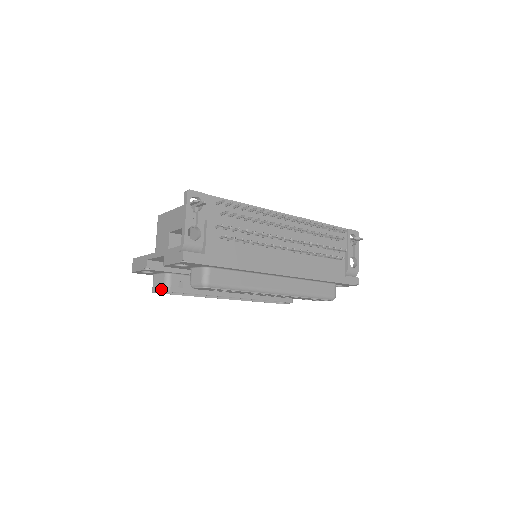
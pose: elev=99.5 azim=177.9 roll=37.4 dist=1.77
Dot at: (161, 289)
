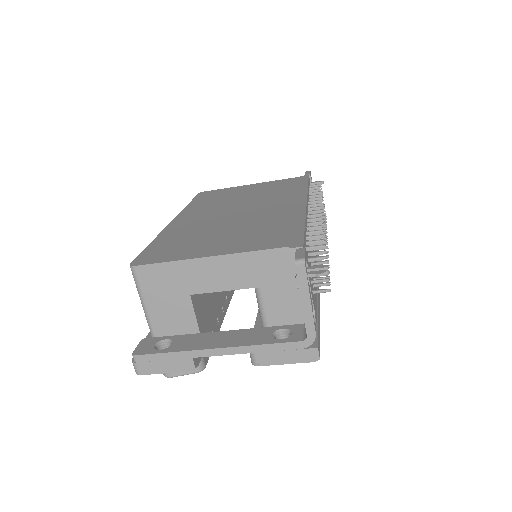
Dot at: (191, 371)
